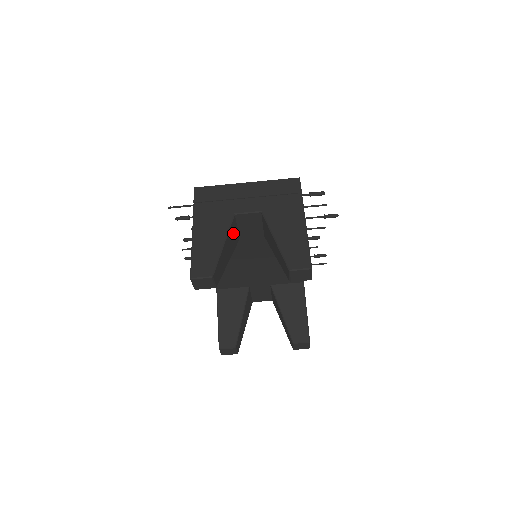
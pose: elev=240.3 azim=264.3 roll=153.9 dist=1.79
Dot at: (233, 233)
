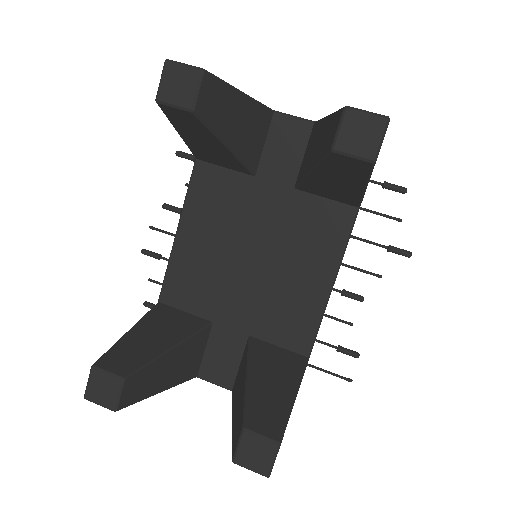
Dot at: (257, 130)
